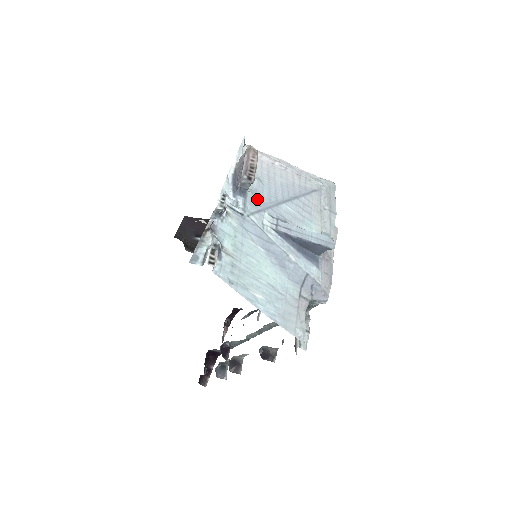
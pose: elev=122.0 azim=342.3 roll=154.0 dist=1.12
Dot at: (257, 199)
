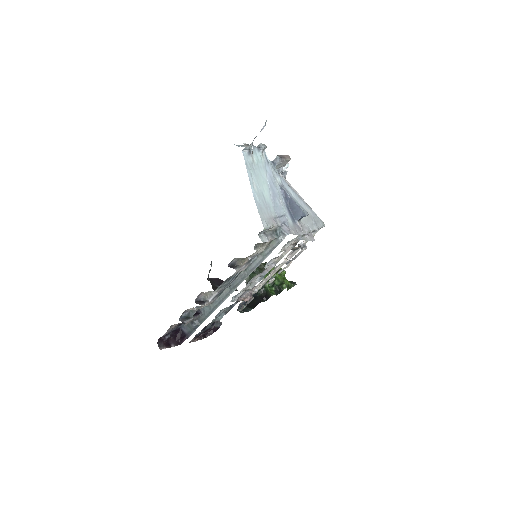
Dot at: (279, 175)
